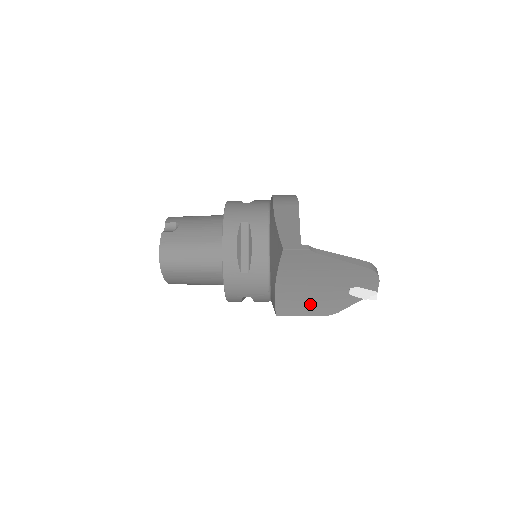
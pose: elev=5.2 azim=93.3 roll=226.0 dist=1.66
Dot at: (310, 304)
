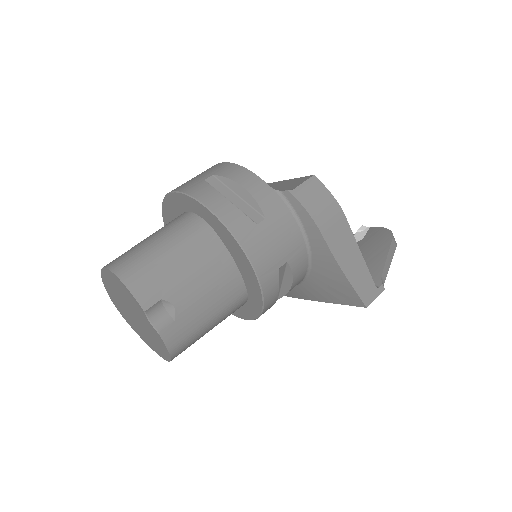
Dot at: occluded
